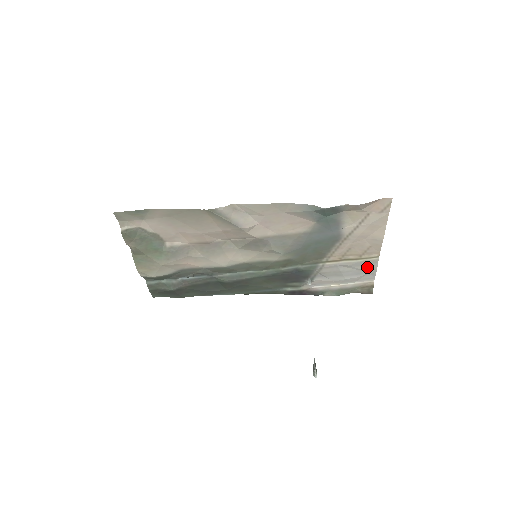
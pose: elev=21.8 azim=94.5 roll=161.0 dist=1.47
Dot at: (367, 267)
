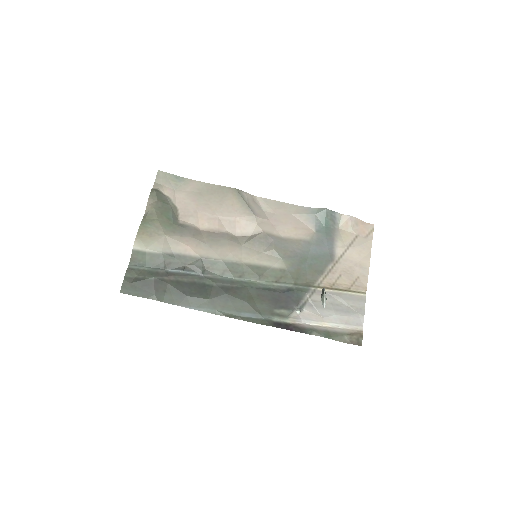
Dot at: (355, 305)
